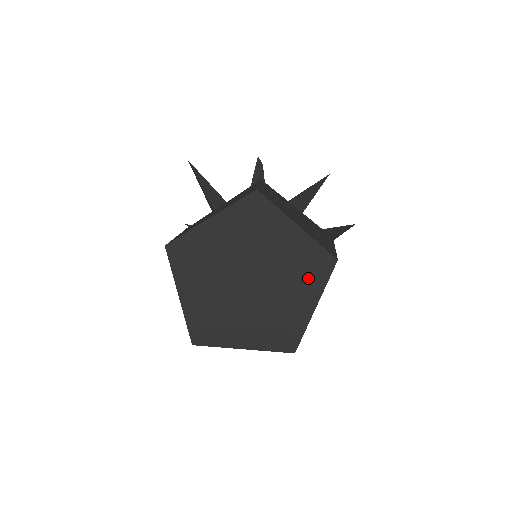
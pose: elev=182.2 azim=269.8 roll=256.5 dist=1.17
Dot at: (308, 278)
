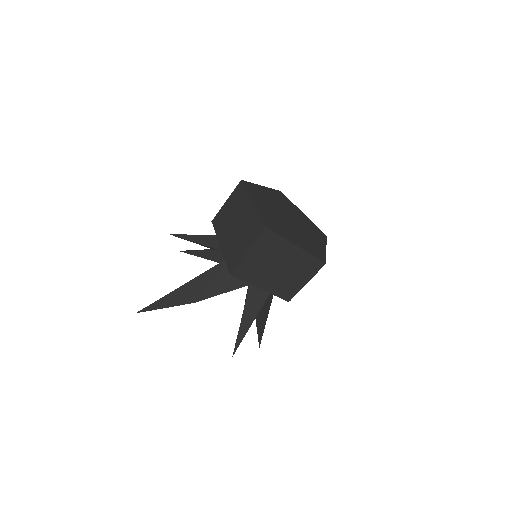
Dot at: (317, 235)
